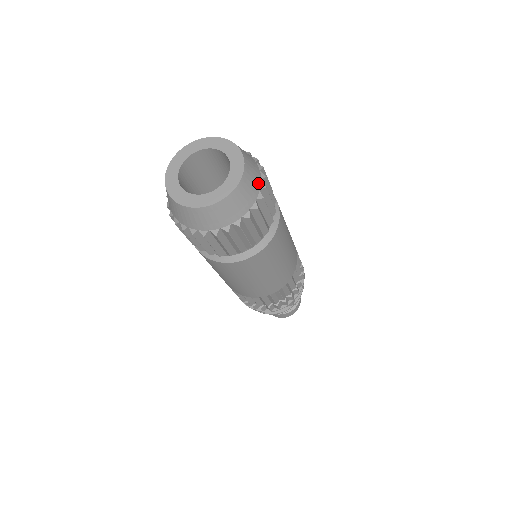
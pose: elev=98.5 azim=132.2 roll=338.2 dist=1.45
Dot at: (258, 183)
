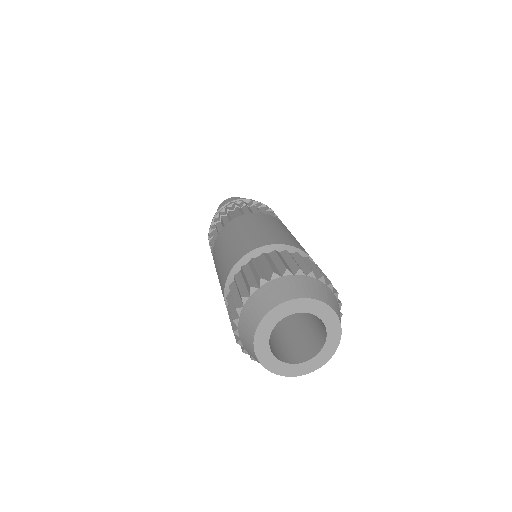
Dot at: occluded
